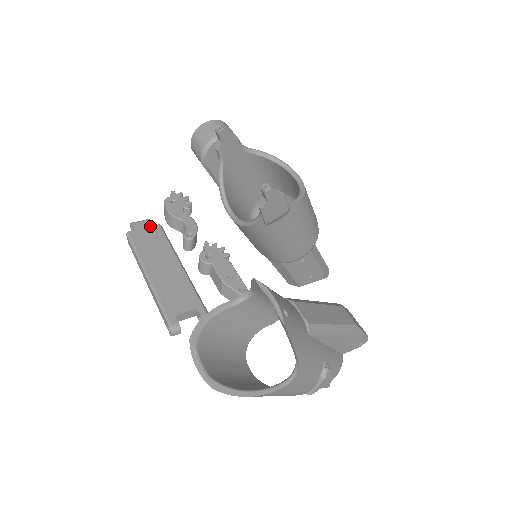
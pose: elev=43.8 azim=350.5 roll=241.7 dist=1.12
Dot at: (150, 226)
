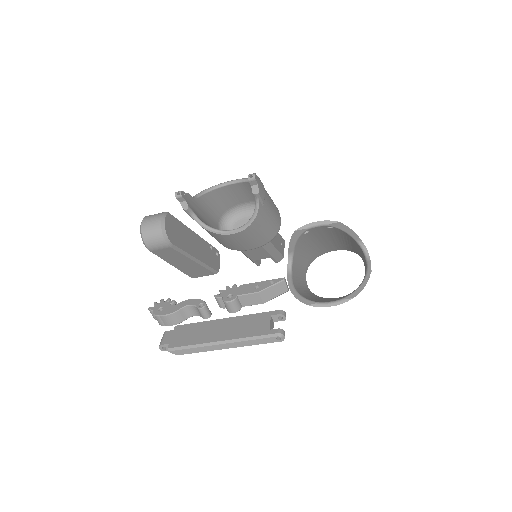
Dot at: (172, 332)
